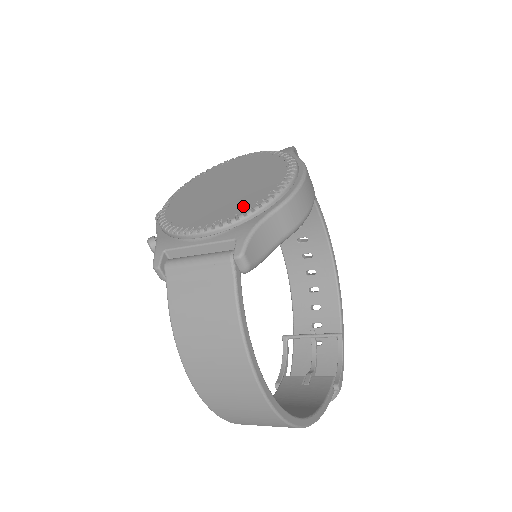
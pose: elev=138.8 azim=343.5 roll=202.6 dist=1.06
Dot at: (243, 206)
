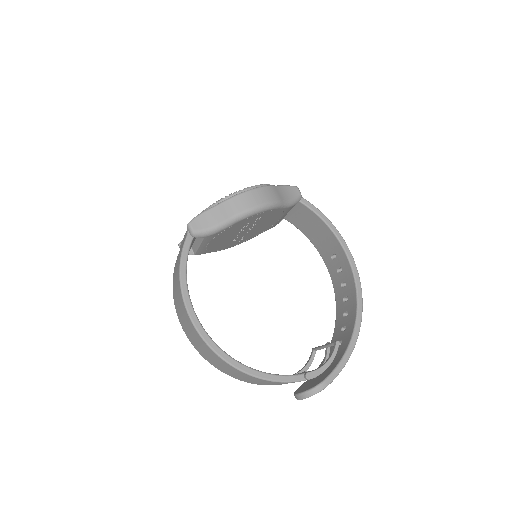
Dot at: occluded
